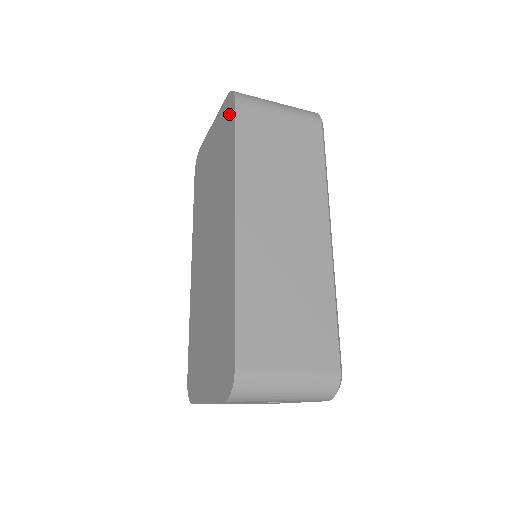
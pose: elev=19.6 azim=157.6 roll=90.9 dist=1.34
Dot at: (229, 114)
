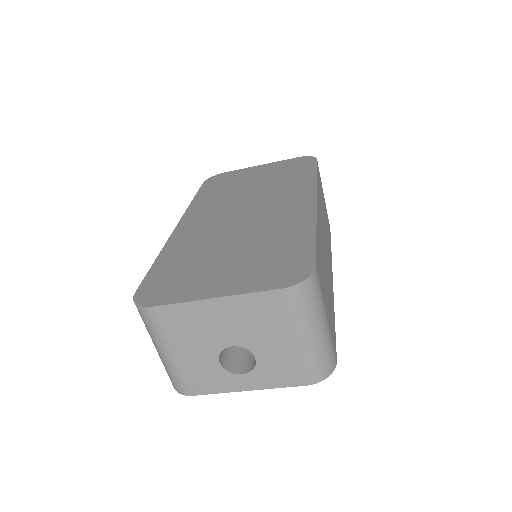
Dot at: (304, 163)
